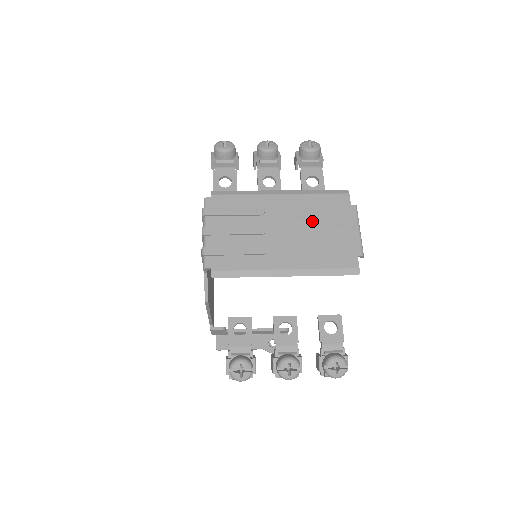
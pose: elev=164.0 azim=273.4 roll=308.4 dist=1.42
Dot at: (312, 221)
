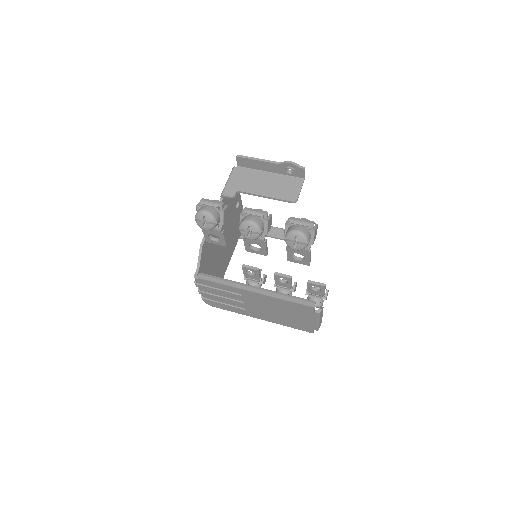
Dot at: (280, 310)
